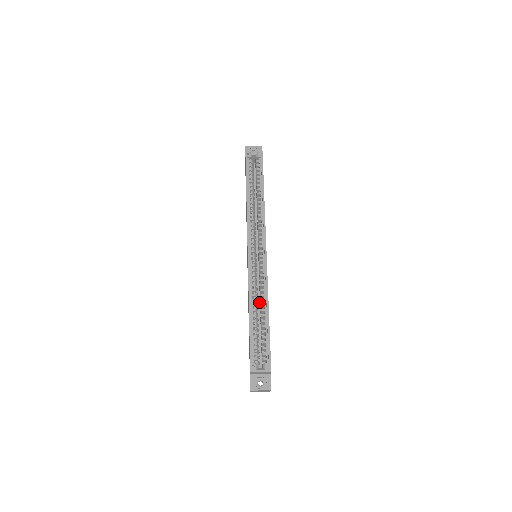
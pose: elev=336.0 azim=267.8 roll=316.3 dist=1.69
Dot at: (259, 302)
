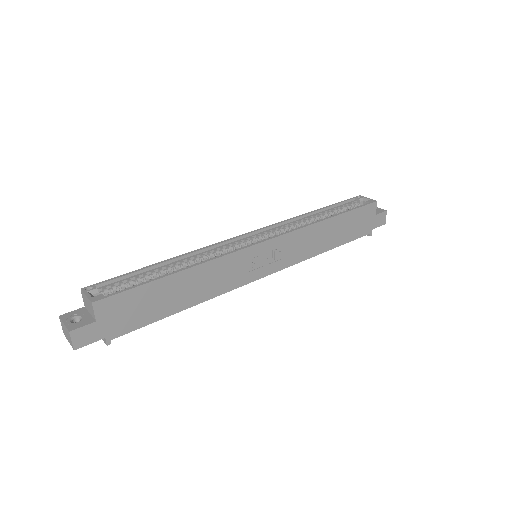
Dot at: occluded
